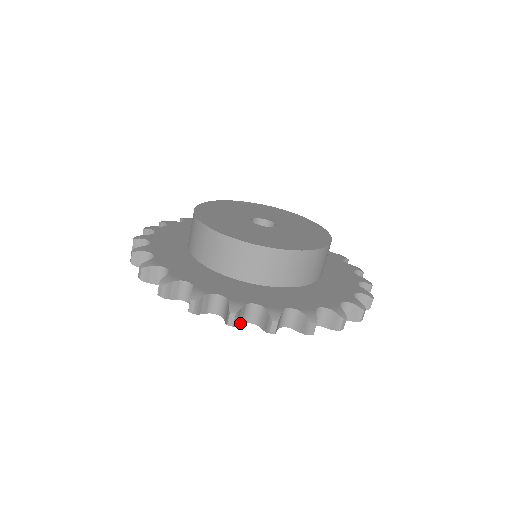
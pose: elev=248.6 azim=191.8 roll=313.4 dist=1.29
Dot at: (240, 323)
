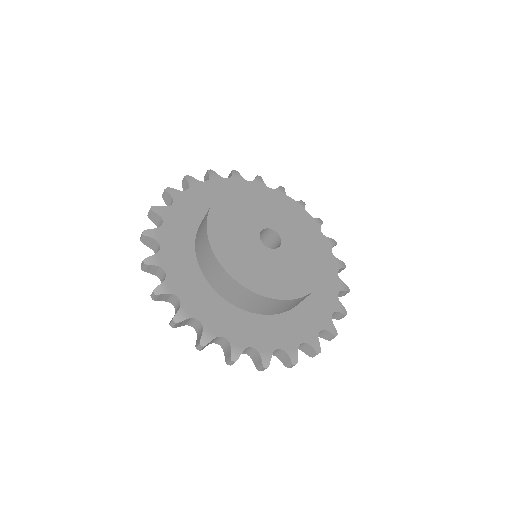
Dot at: occluded
